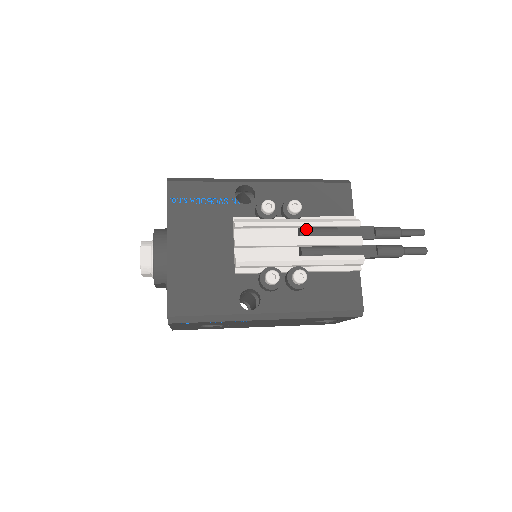
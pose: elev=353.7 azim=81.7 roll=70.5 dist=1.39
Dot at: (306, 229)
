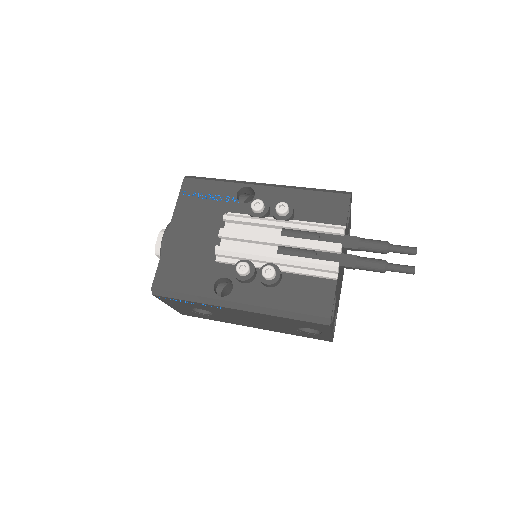
Dot at: (288, 230)
